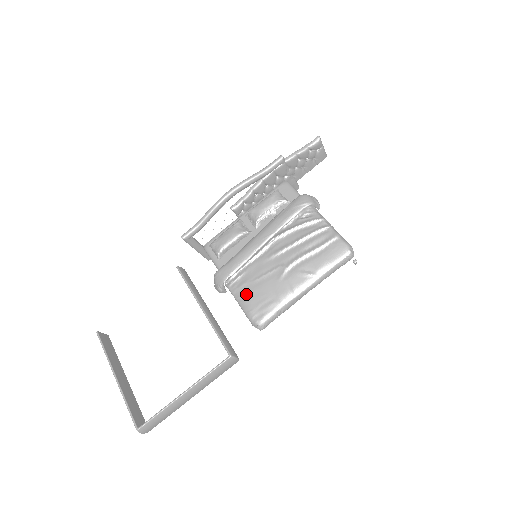
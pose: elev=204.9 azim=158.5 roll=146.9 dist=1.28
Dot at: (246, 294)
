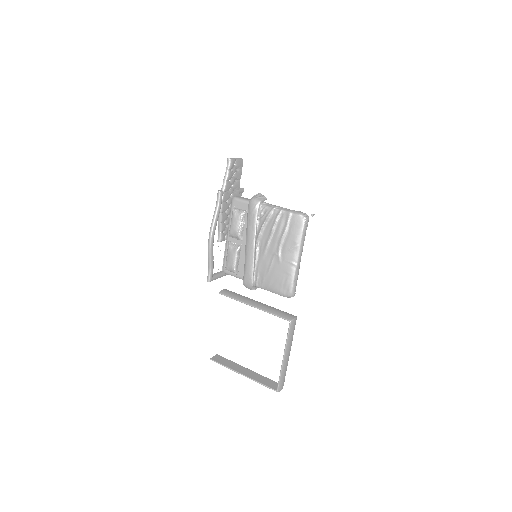
Dot at: (270, 284)
